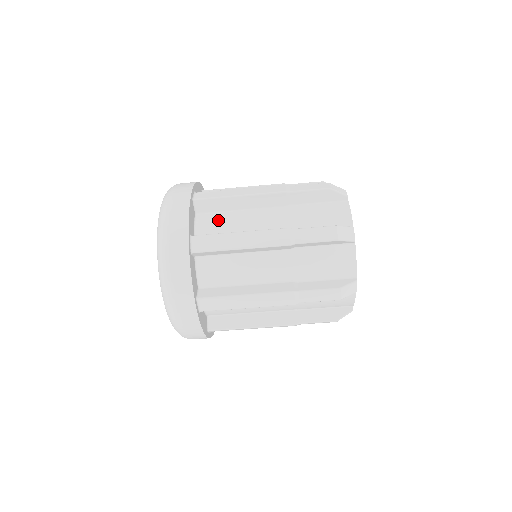
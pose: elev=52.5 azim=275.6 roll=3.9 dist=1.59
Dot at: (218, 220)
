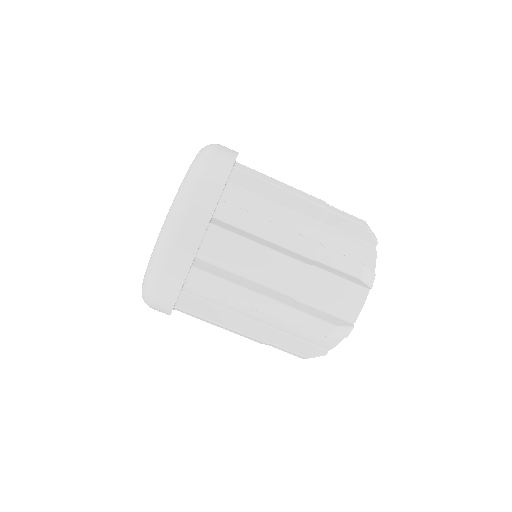
Dot at: (248, 200)
